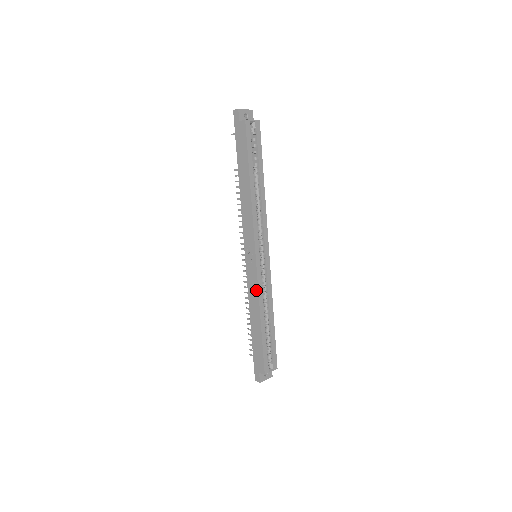
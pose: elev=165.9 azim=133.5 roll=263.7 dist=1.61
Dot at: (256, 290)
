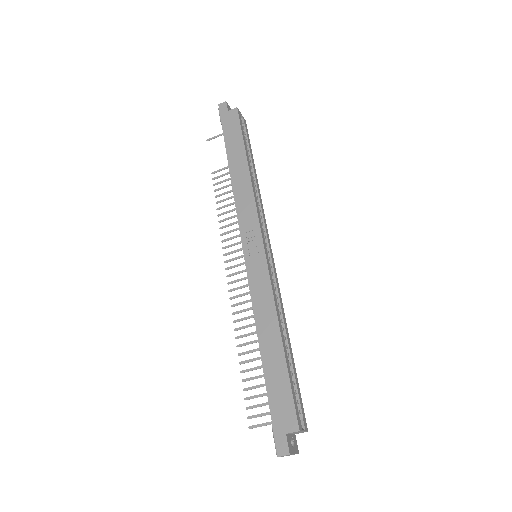
Dot at: (268, 291)
